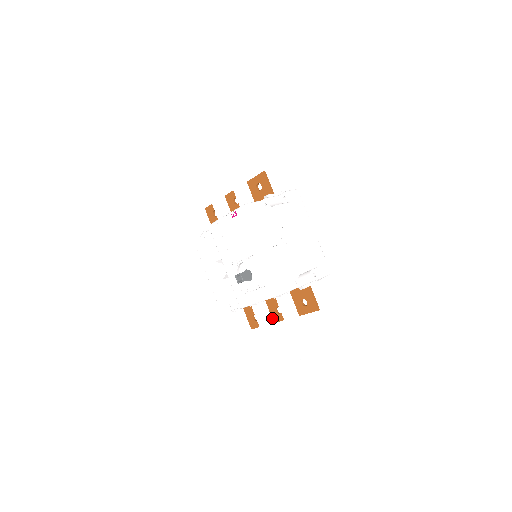
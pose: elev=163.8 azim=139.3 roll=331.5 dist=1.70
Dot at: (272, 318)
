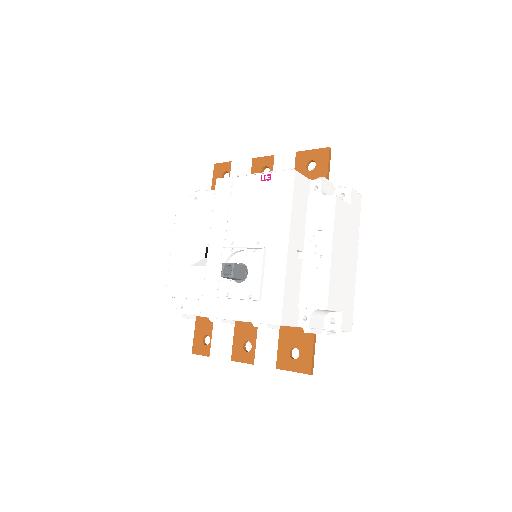
Dot at: (232, 352)
